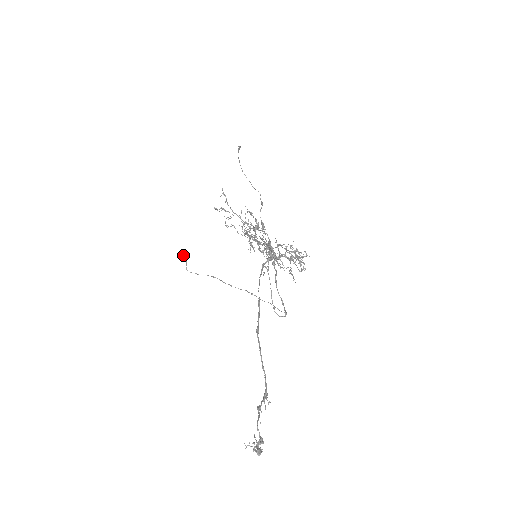
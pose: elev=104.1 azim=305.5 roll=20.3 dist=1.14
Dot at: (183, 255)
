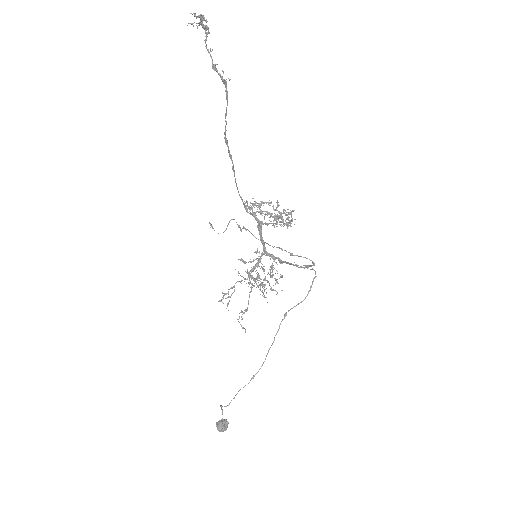
Dot at: (219, 422)
